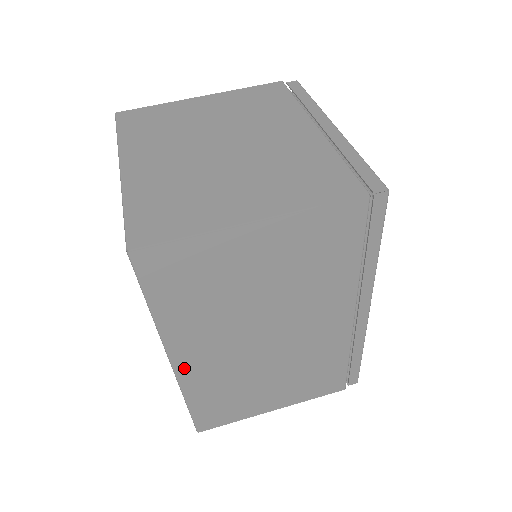
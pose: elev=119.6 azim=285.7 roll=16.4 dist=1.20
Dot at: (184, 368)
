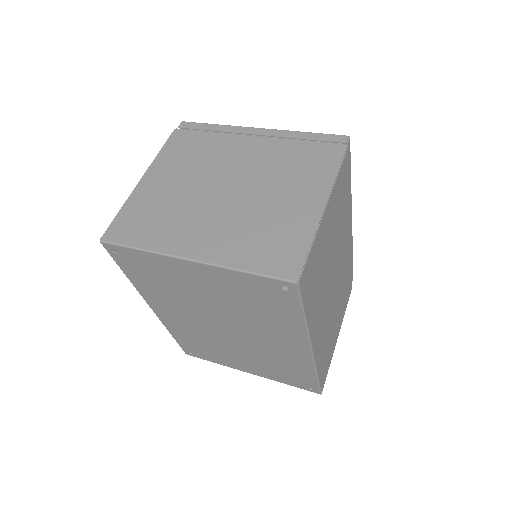
Dot at: (316, 348)
